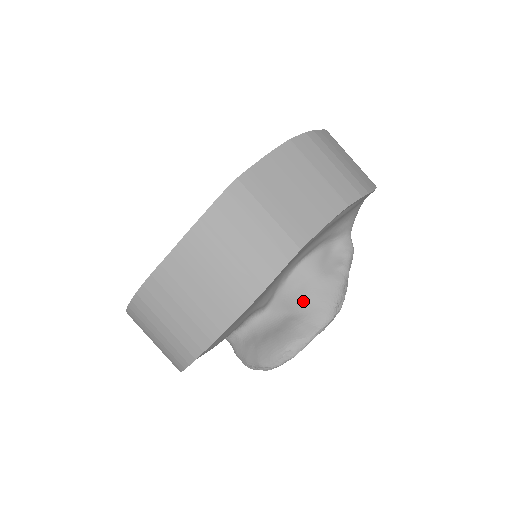
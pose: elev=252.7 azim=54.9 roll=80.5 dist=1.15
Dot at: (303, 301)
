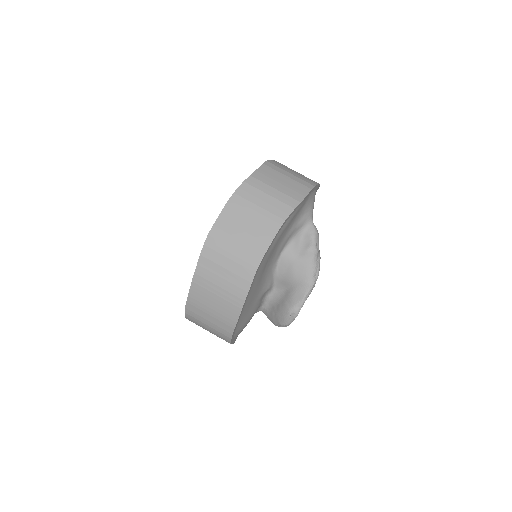
Dot at: (291, 279)
